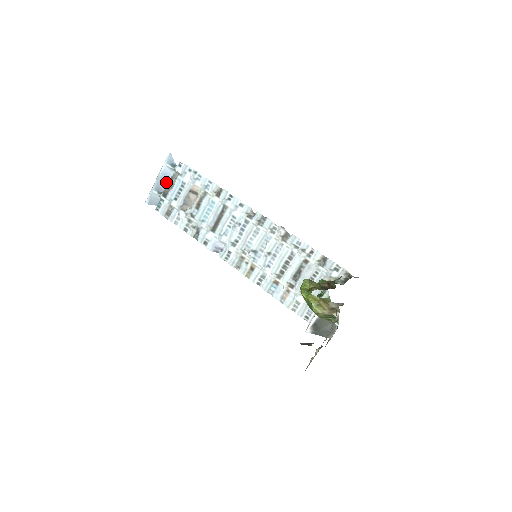
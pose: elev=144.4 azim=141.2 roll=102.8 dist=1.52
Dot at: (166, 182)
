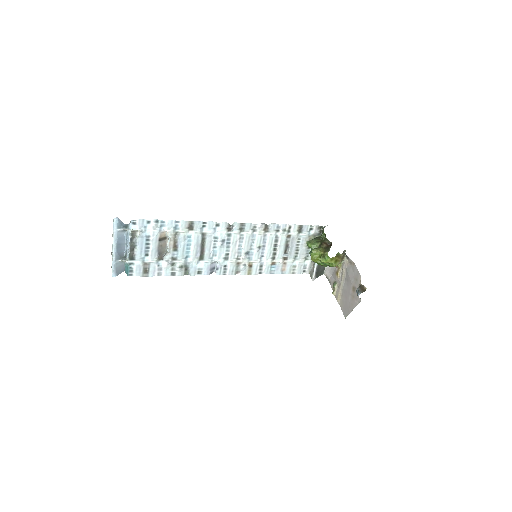
Dot at: (122, 246)
